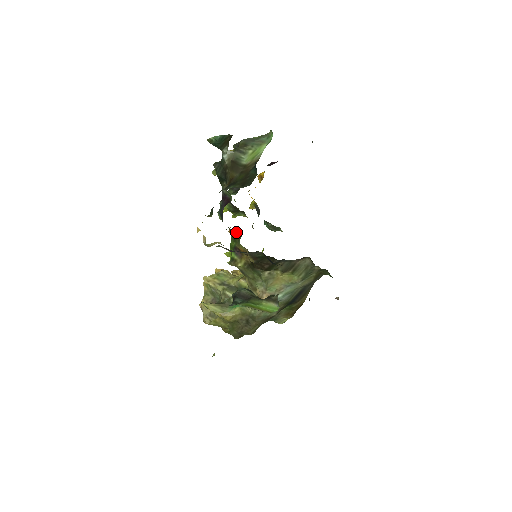
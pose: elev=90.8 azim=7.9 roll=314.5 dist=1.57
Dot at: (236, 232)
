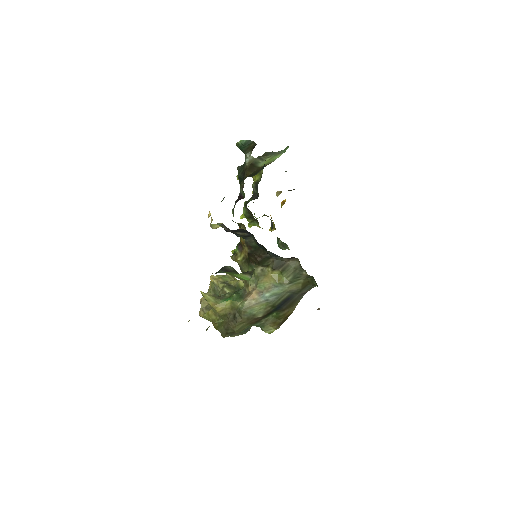
Dot at: (243, 228)
